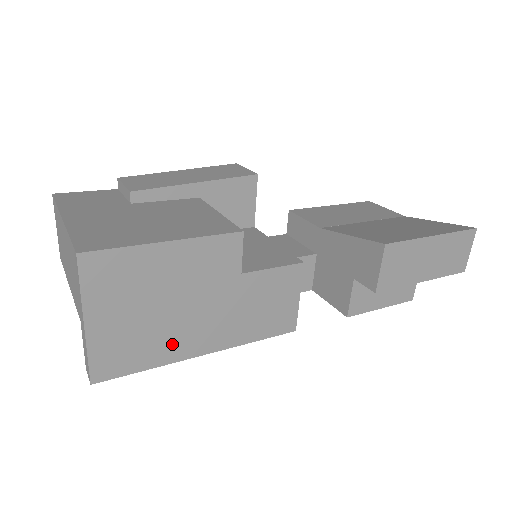
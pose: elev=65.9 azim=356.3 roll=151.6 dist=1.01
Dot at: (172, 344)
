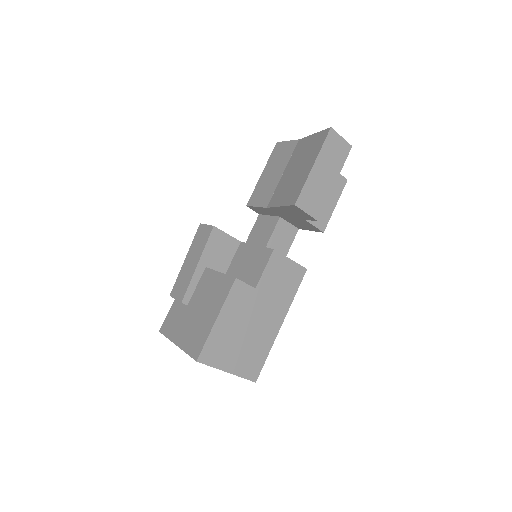
Dot at: (265, 338)
